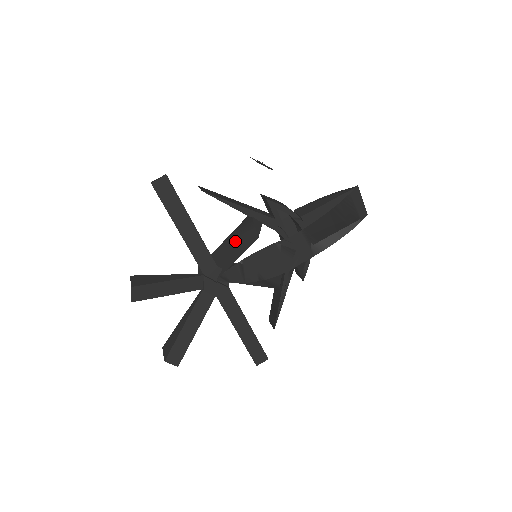
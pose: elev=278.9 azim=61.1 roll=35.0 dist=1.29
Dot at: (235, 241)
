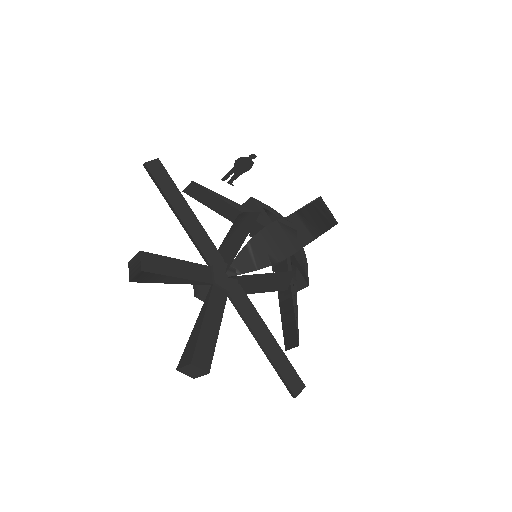
Dot at: (232, 238)
